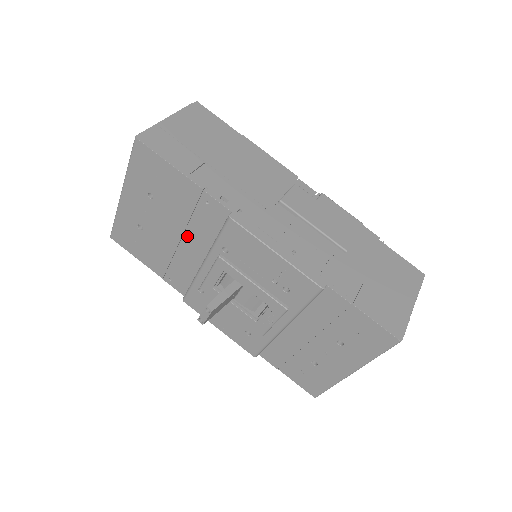
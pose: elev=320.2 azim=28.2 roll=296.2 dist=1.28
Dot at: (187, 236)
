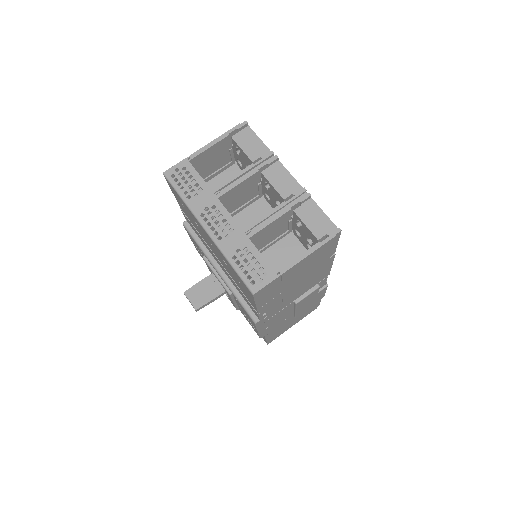
Dot at: (224, 268)
